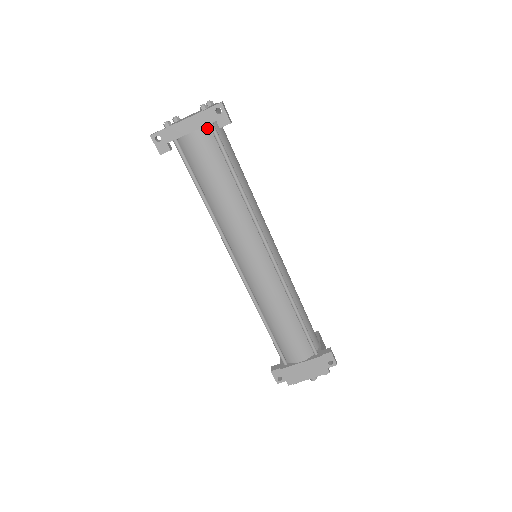
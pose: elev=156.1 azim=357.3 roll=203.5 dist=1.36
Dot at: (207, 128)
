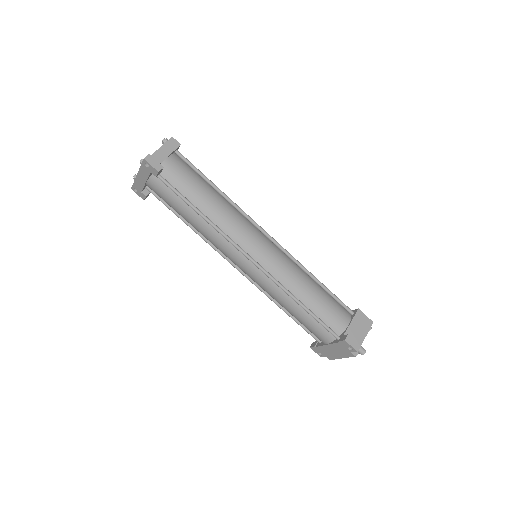
Dot at: (154, 176)
